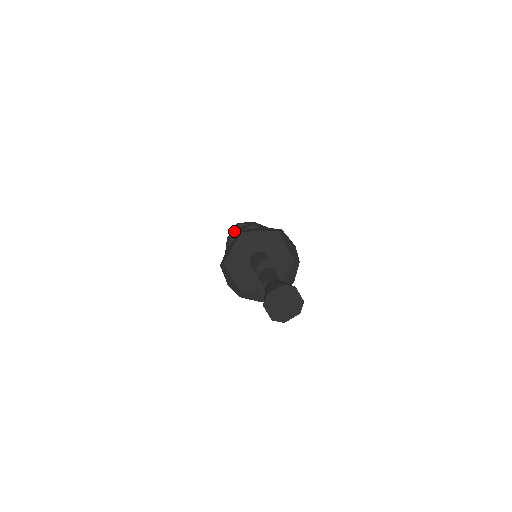
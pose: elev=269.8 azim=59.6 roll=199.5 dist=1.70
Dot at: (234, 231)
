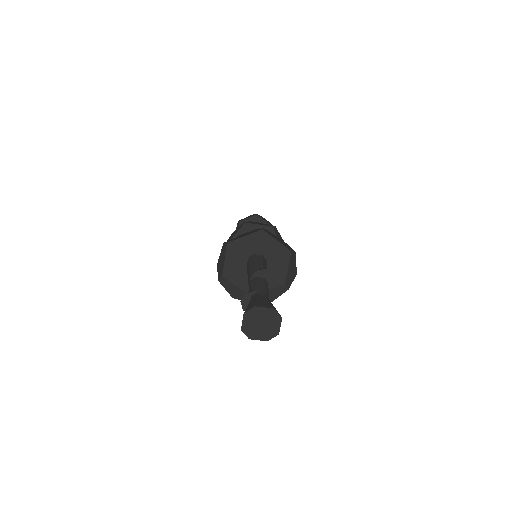
Dot at: (250, 218)
